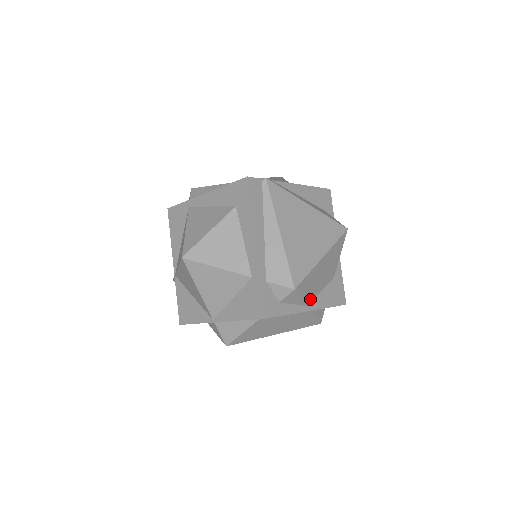
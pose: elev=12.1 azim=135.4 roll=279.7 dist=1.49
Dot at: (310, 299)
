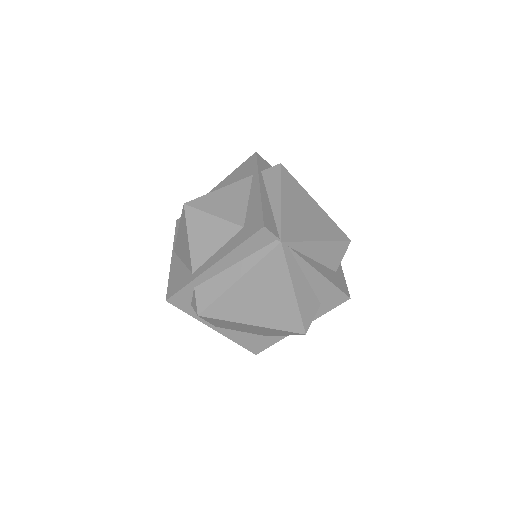
Dot at: (222, 326)
